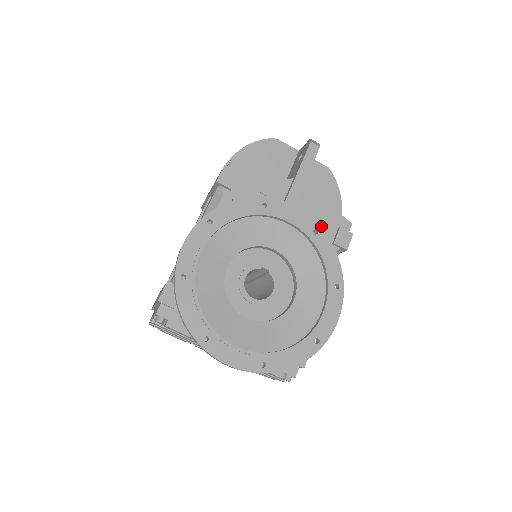
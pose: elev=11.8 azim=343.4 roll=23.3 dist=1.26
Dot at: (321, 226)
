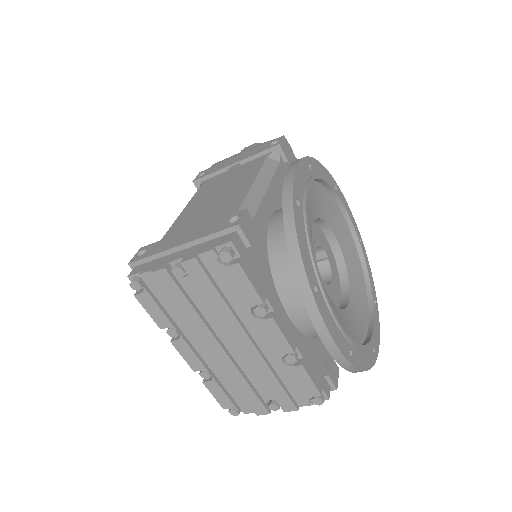
Dot at: occluded
